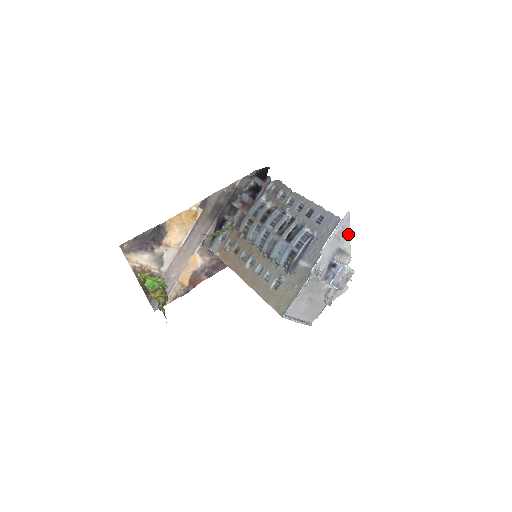
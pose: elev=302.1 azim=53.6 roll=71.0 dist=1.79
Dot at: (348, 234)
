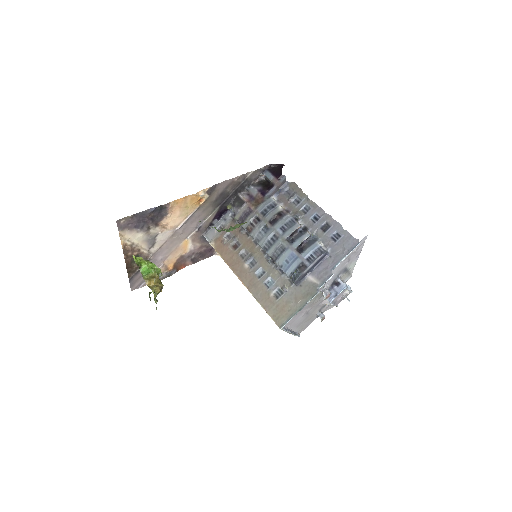
Dot at: (358, 255)
